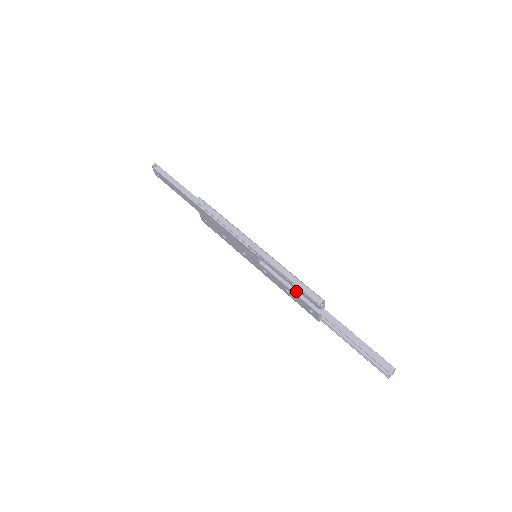
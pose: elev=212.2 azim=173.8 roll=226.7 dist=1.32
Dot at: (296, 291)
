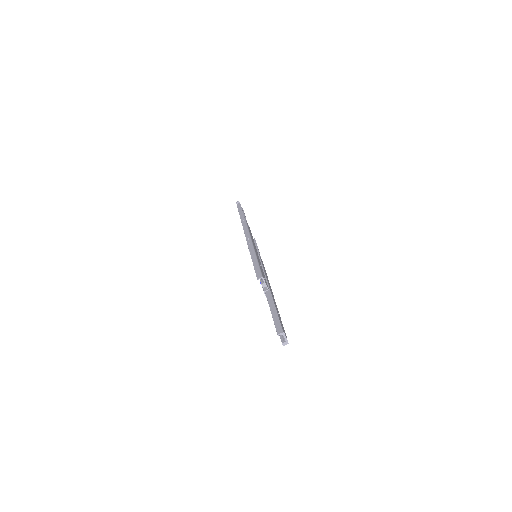
Dot at: occluded
